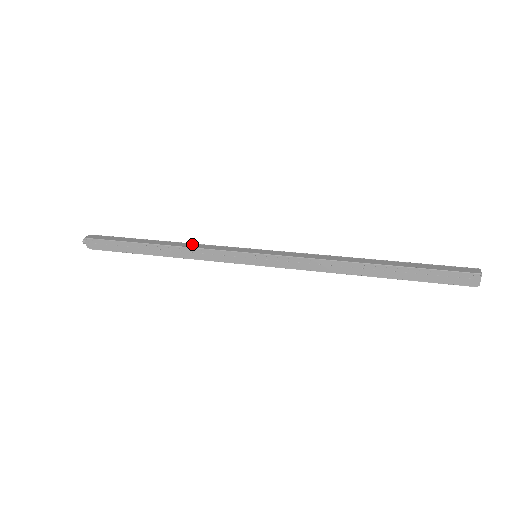
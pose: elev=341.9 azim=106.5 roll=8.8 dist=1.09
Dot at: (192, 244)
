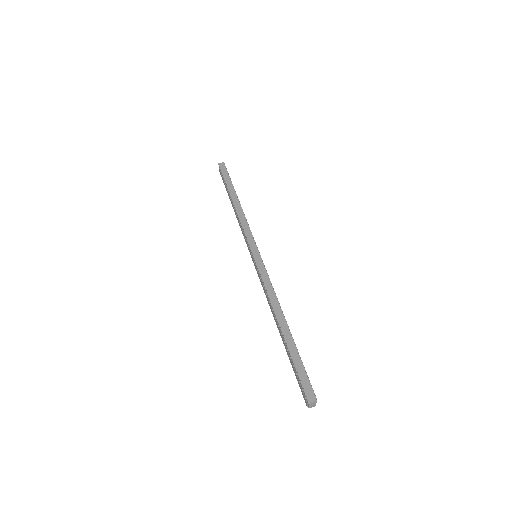
Dot at: (244, 216)
